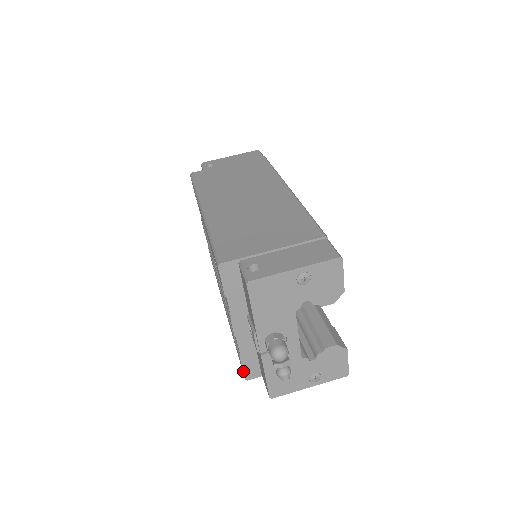
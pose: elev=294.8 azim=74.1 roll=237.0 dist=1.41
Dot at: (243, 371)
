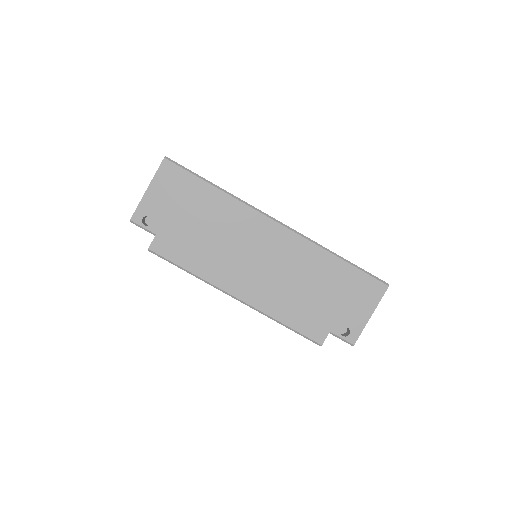
Dot at: occluded
